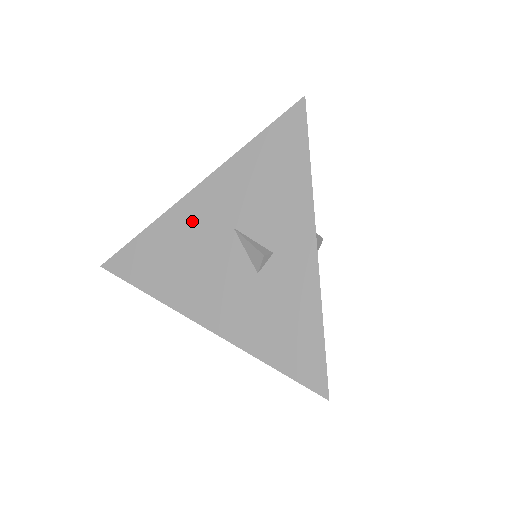
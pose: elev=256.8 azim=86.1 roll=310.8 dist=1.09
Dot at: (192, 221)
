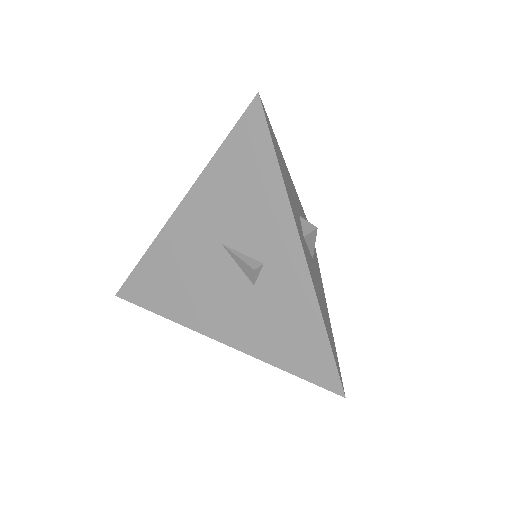
Dot at: (182, 242)
